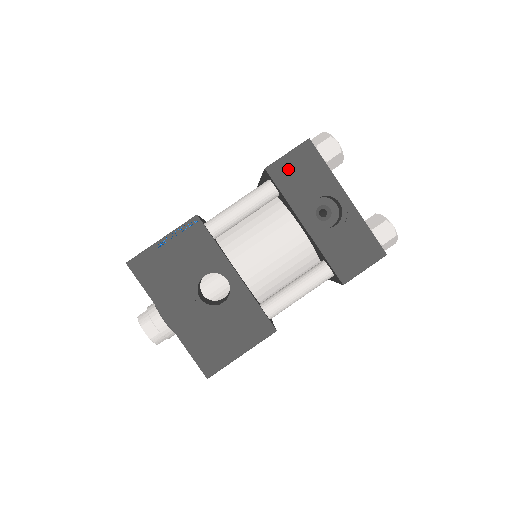
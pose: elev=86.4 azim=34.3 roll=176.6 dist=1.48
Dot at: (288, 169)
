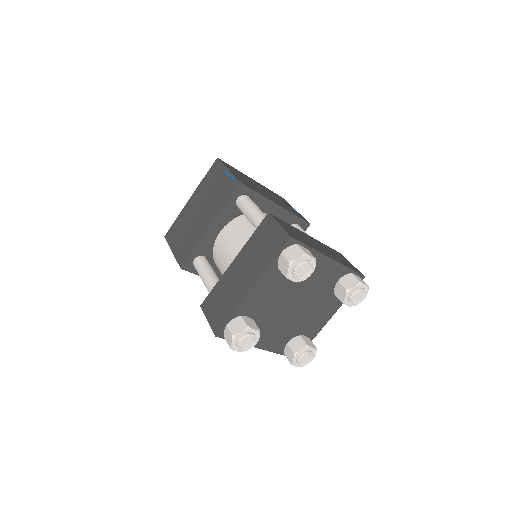
Dot at: occluded
